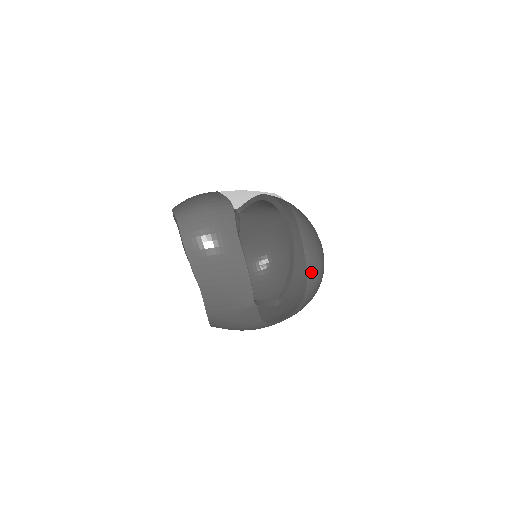
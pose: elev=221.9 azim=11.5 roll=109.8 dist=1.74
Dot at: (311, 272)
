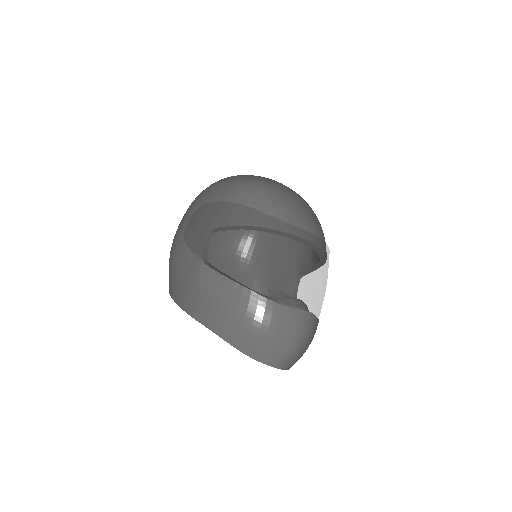
Dot at: occluded
